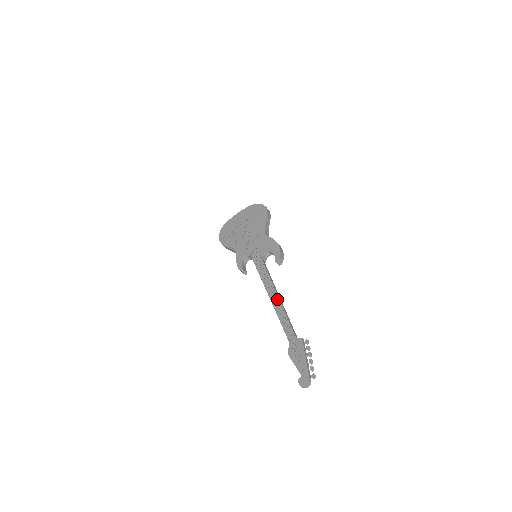
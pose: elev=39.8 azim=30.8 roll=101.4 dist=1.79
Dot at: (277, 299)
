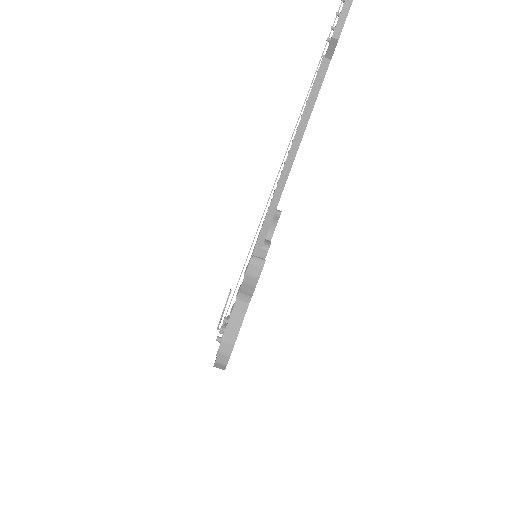
Dot at: occluded
